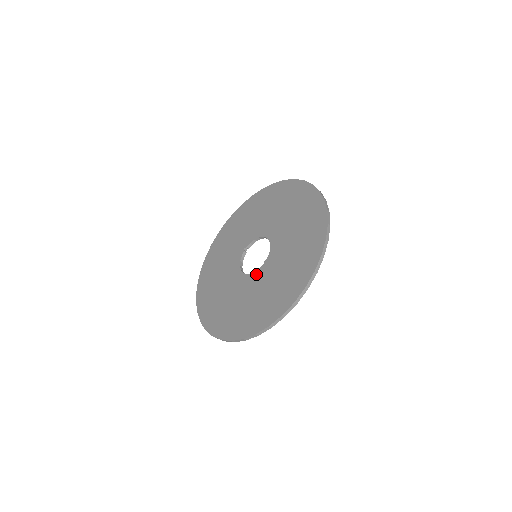
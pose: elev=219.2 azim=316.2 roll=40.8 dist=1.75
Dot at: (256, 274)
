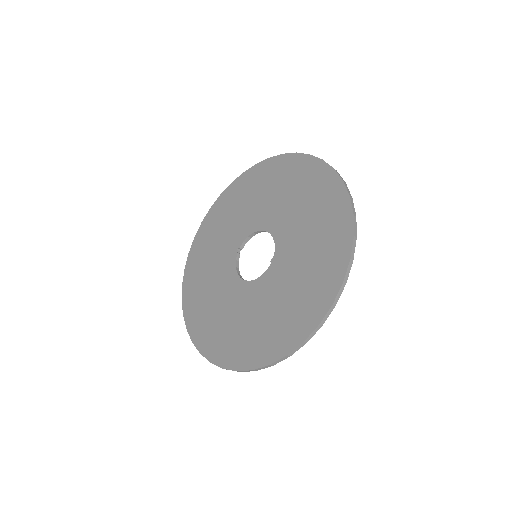
Dot at: (264, 278)
